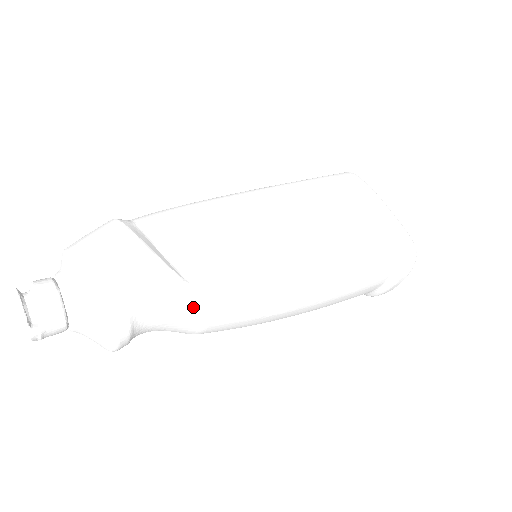
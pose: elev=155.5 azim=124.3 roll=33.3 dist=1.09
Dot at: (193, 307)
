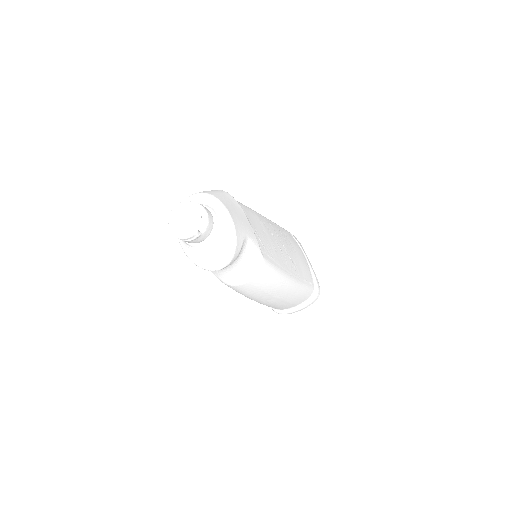
Dot at: (257, 265)
